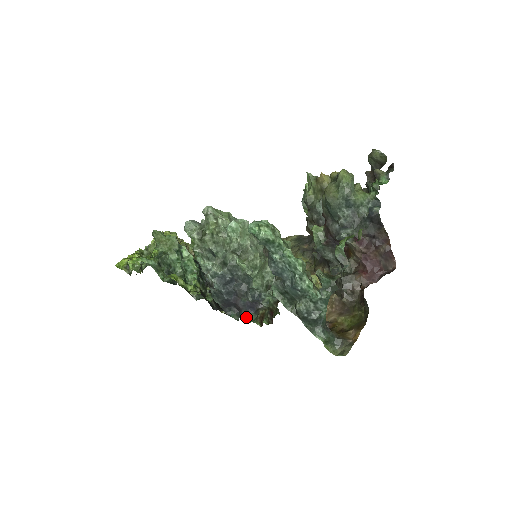
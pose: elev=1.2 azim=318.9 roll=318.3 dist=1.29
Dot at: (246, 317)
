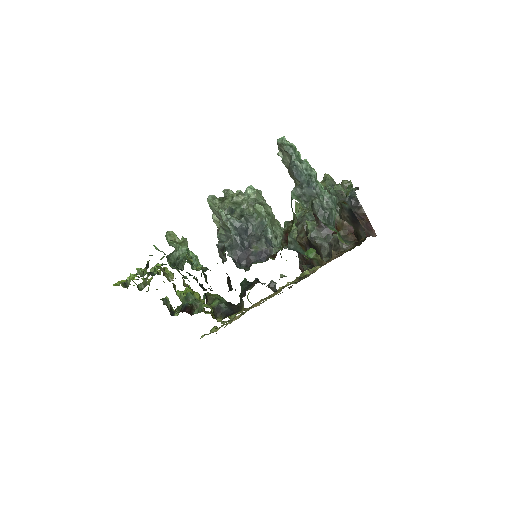
Dot at: (258, 262)
